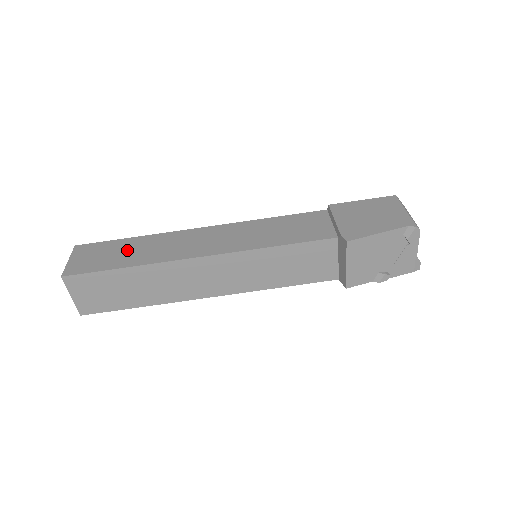
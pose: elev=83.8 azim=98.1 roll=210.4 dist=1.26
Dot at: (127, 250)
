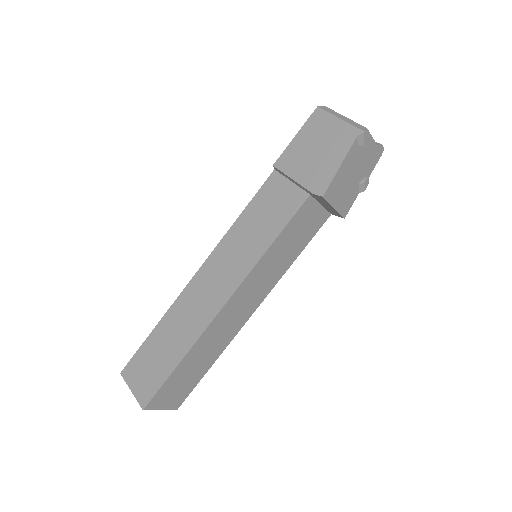
Dot at: (163, 345)
